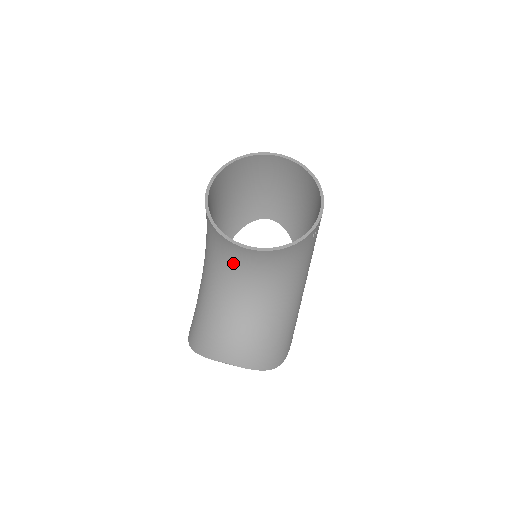
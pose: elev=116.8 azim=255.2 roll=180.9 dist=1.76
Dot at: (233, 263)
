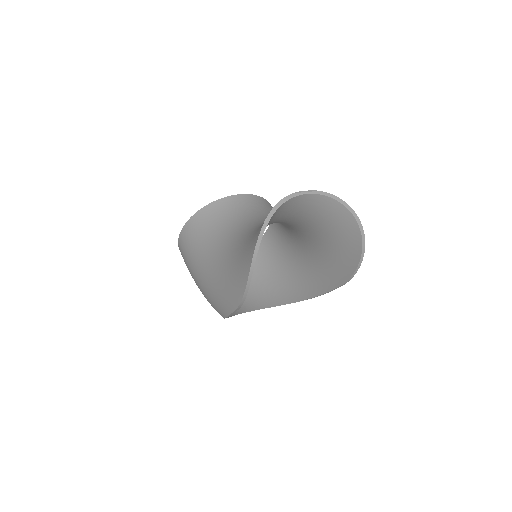
Dot at: (238, 214)
